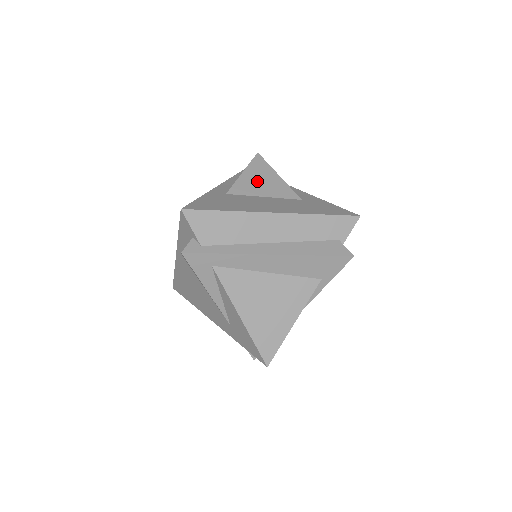
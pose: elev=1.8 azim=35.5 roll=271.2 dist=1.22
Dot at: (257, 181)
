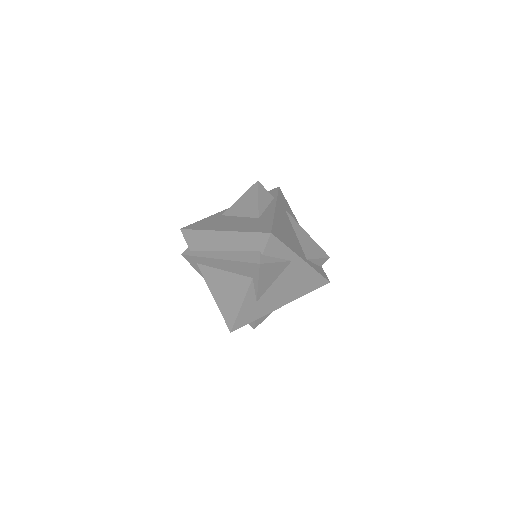
Dot at: (243, 204)
